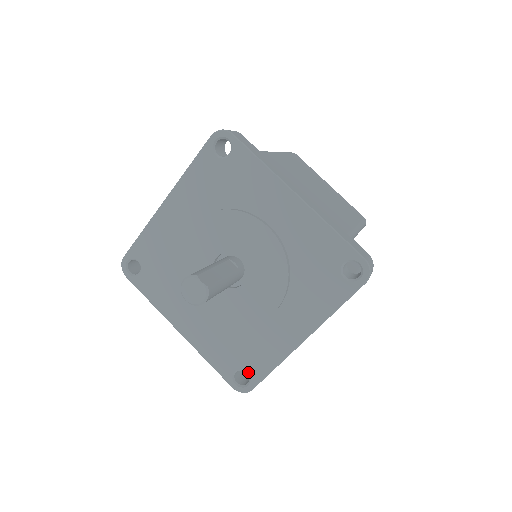
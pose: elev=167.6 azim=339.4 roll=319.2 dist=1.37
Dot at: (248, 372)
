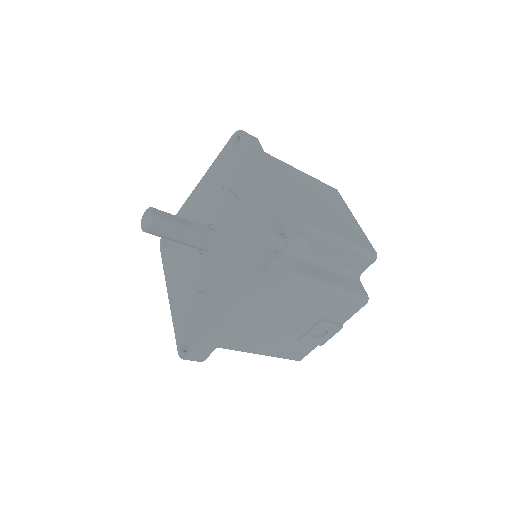
Dot at: (190, 338)
